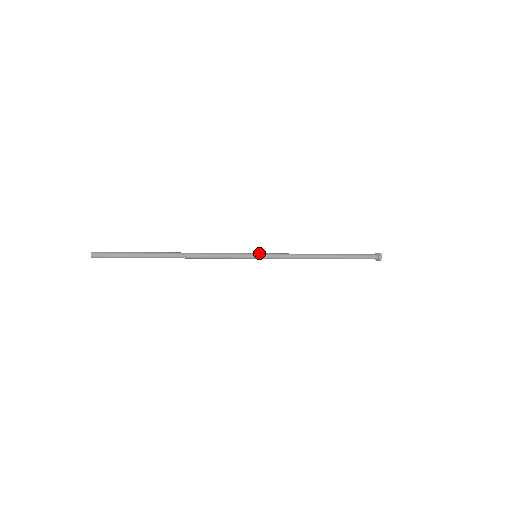
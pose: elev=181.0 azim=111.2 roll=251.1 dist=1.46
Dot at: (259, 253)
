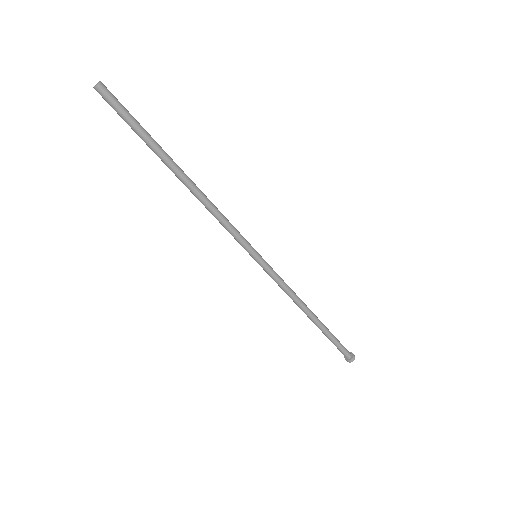
Dot at: occluded
